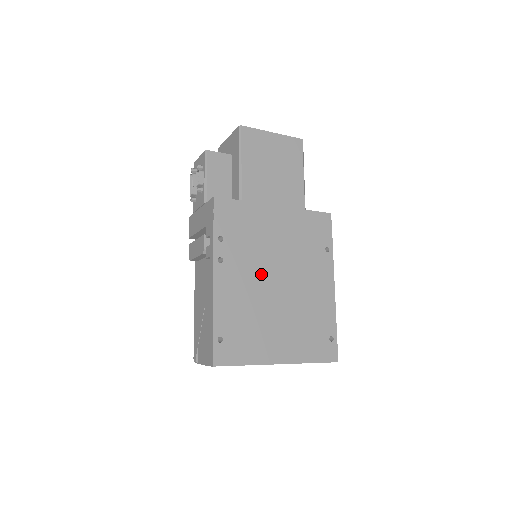
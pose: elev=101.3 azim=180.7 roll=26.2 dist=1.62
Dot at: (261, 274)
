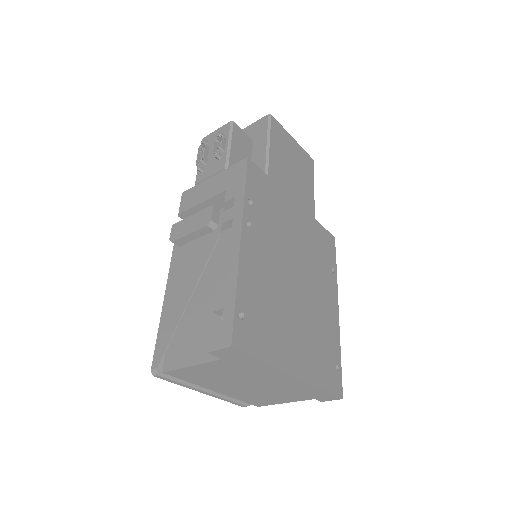
Dot at: (282, 261)
